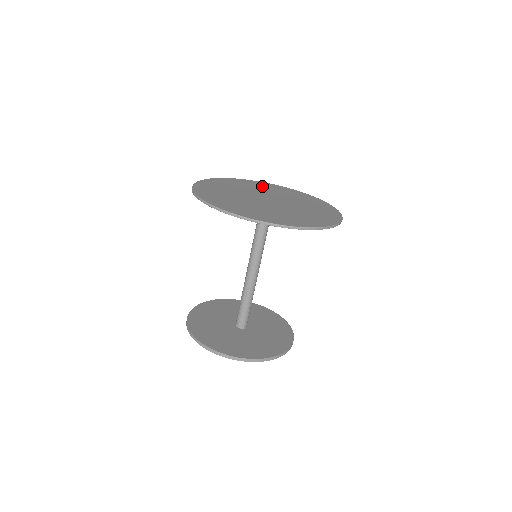
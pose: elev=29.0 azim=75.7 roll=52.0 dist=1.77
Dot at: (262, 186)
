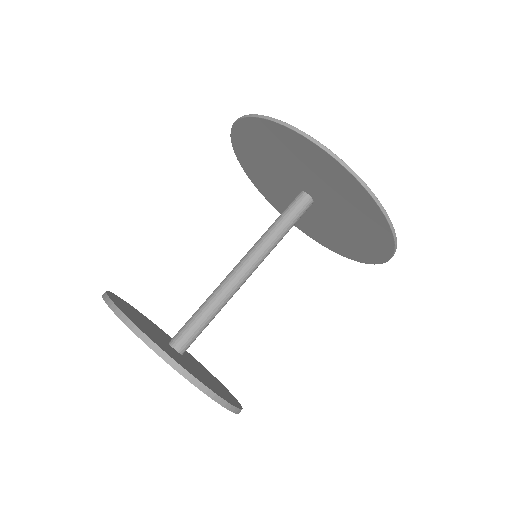
Dot at: occluded
